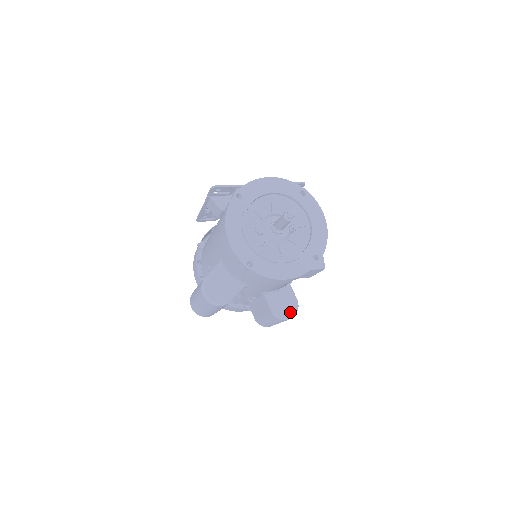
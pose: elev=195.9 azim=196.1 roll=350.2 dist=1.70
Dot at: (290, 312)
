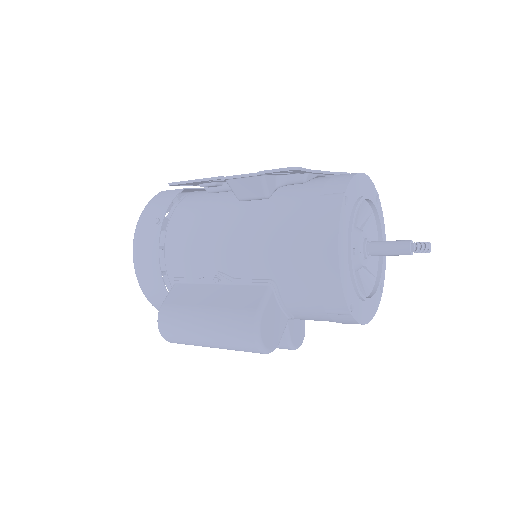
Dot at: (301, 339)
